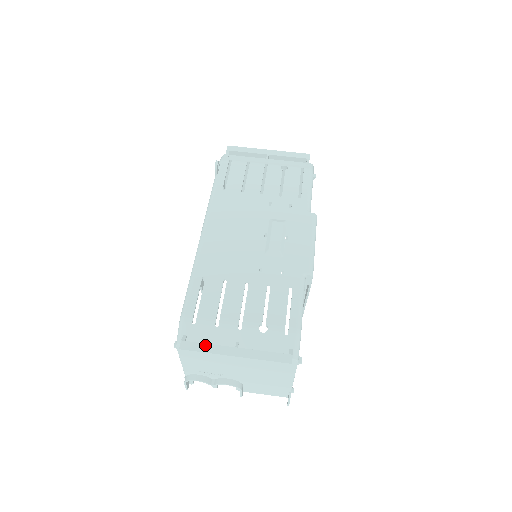
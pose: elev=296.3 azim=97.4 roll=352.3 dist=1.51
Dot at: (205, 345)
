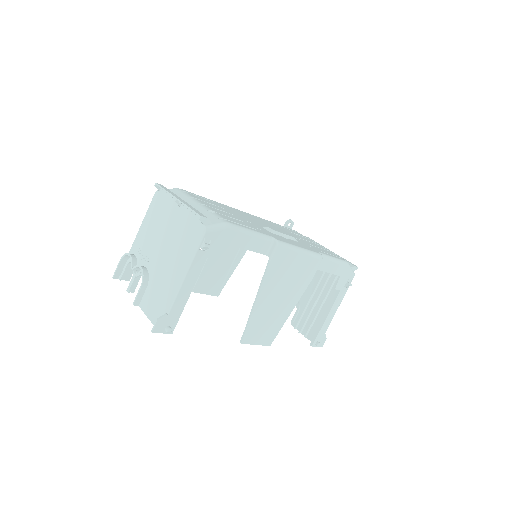
Dot at: (170, 191)
